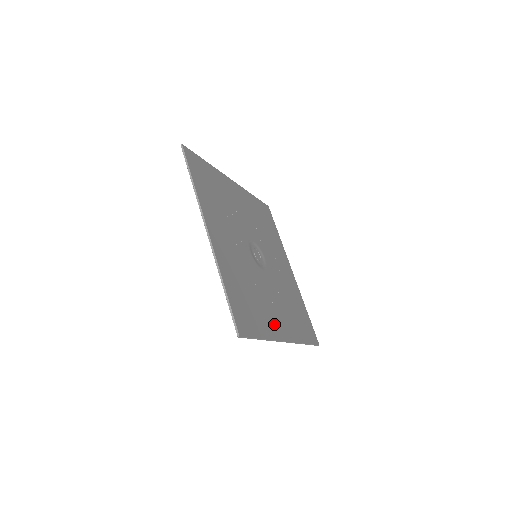
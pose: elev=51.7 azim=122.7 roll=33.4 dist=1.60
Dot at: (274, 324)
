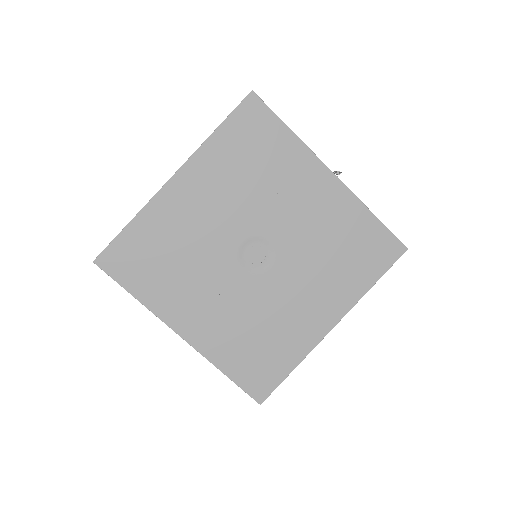
Dot at: (307, 330)
